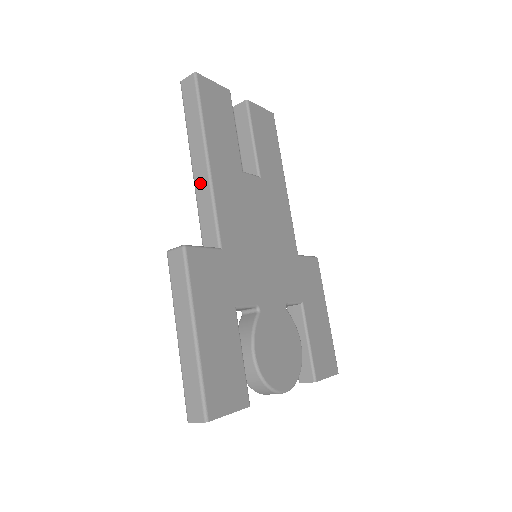
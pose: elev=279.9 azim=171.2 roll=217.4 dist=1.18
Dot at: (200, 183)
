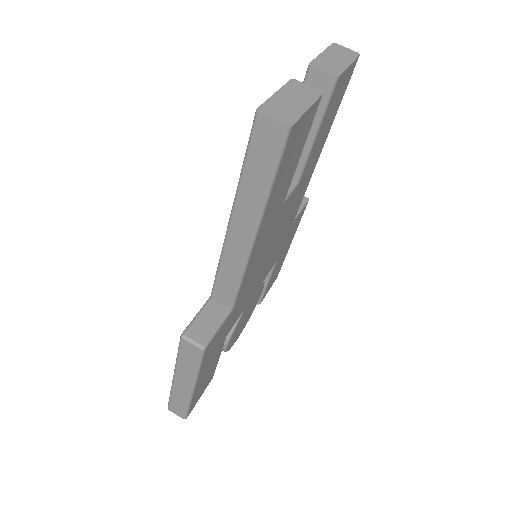
Dot at: (233, 250)
